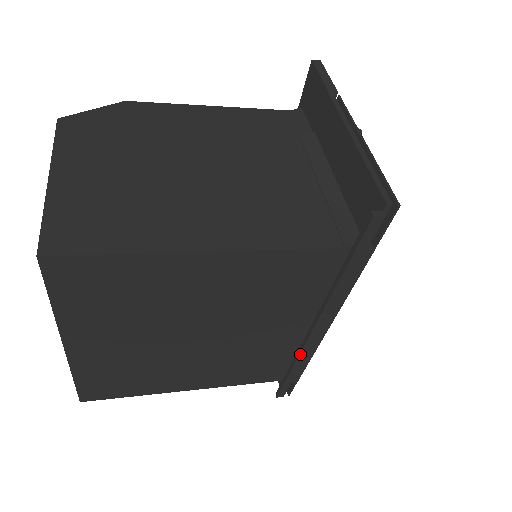
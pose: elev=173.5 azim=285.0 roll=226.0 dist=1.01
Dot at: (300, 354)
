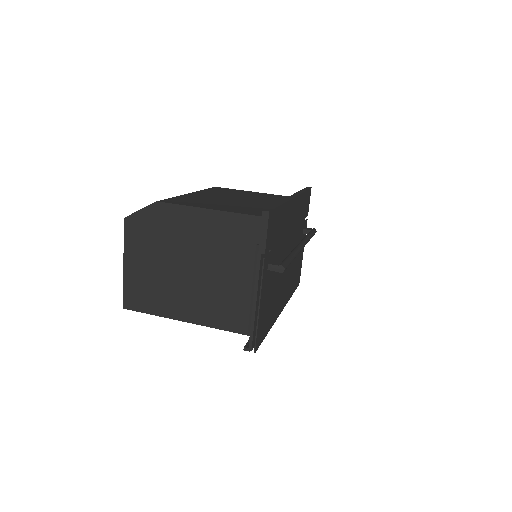
Dot at: occluded
